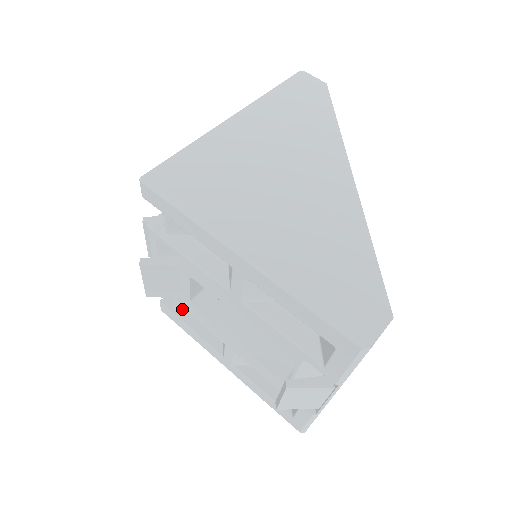
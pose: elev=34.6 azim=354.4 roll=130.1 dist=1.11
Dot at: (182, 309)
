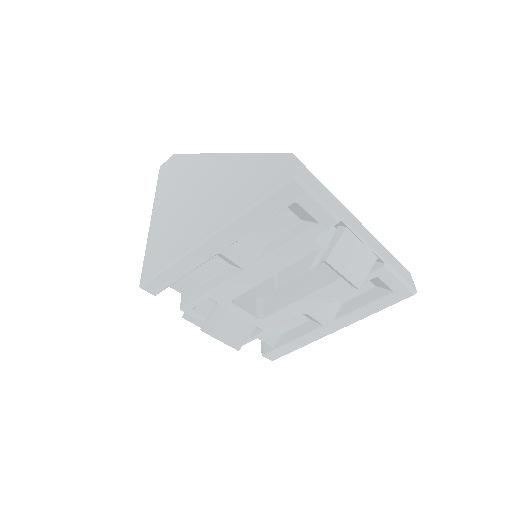
Dot at: (275, 341)
